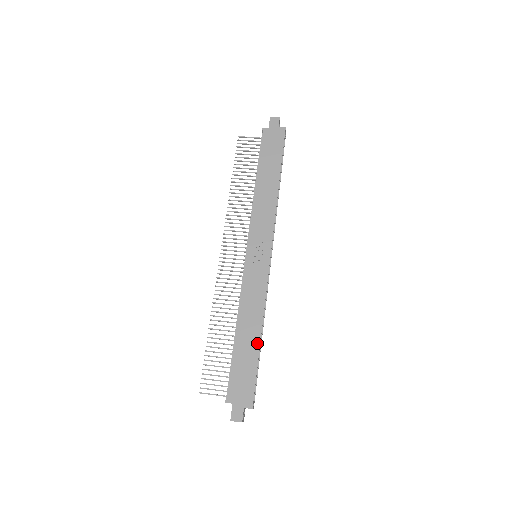
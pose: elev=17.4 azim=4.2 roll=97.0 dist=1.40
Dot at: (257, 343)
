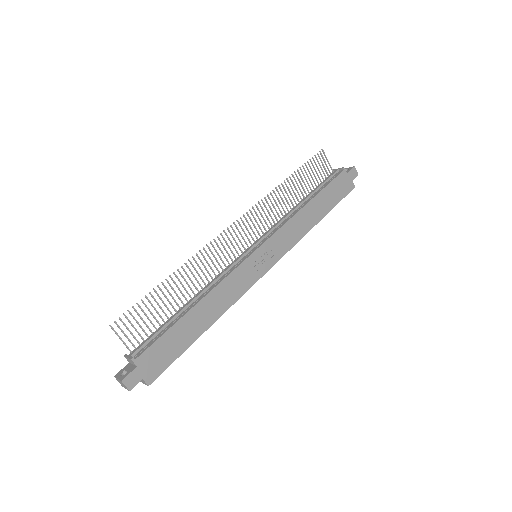
Dot at: (201, 331)
